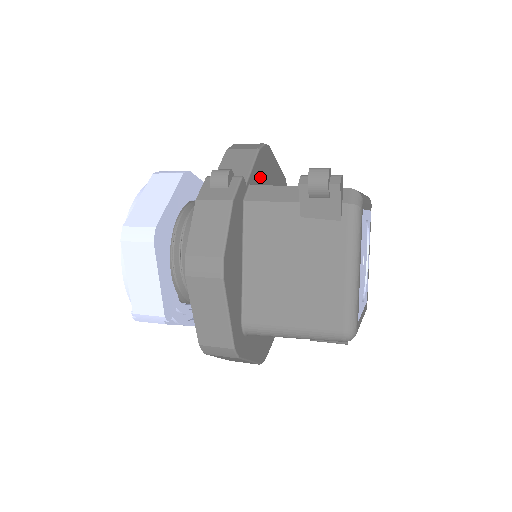
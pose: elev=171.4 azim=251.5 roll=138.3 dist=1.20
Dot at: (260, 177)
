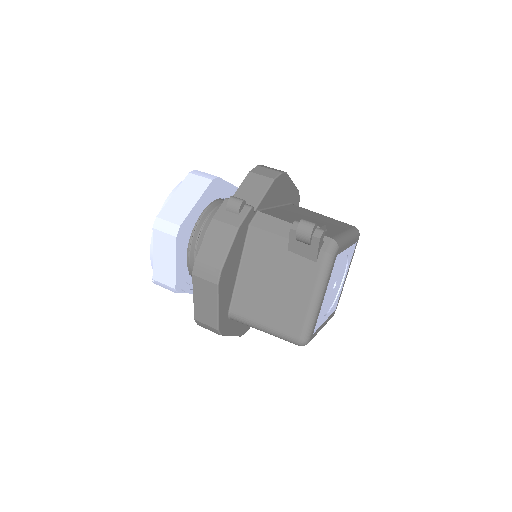
Dot at: (270, 201)
